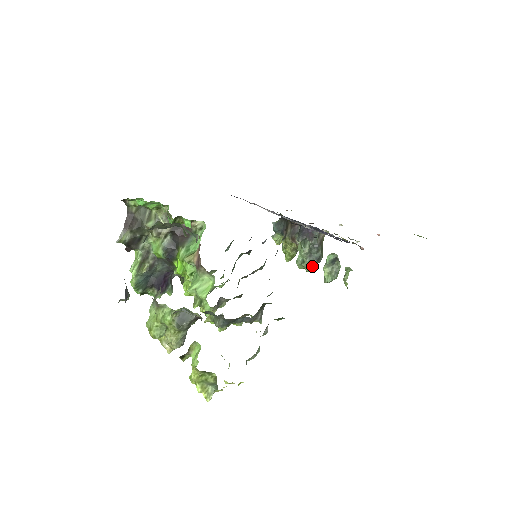
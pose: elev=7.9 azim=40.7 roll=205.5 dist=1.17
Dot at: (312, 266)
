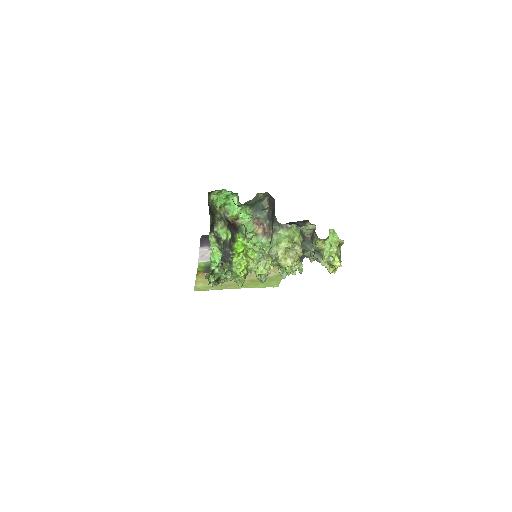
Dot at: occluded
